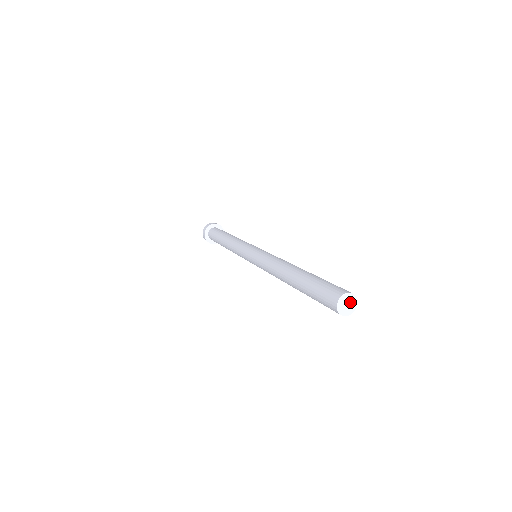
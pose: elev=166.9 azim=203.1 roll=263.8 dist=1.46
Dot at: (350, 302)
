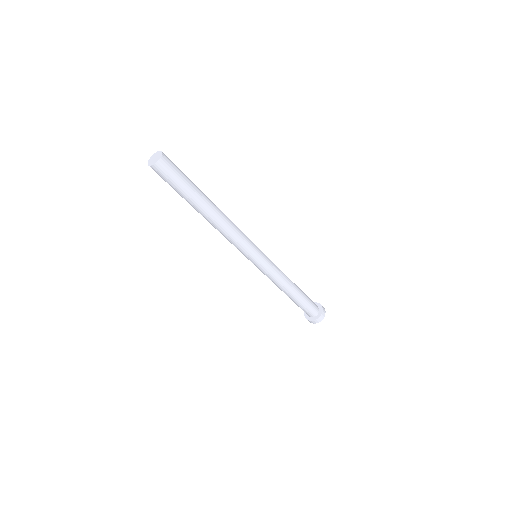
Dot at: (156, 156)
